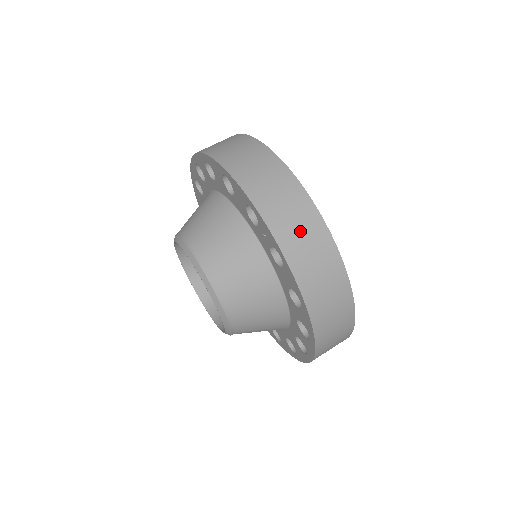
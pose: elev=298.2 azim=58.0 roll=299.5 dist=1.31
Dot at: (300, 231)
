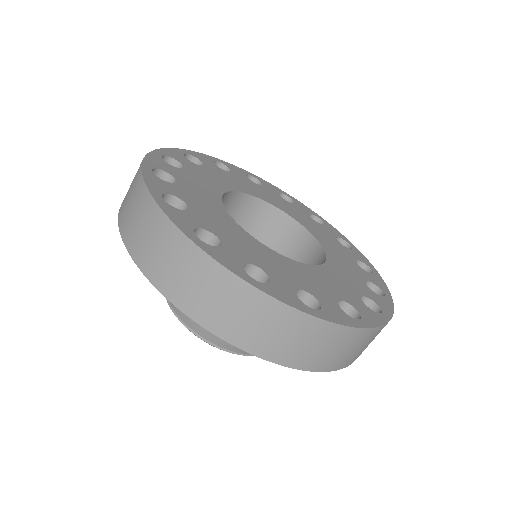
Dot at: (219, 303)
